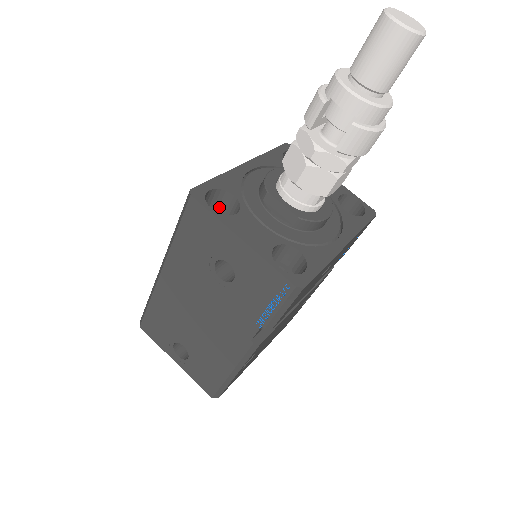
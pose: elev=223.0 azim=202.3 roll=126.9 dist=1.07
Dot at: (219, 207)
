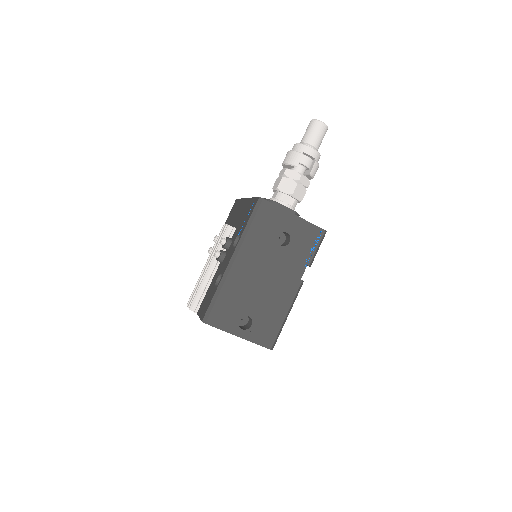
Dot at: occluded
